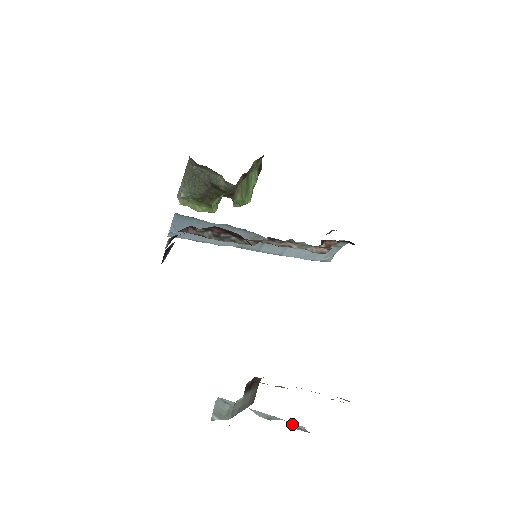
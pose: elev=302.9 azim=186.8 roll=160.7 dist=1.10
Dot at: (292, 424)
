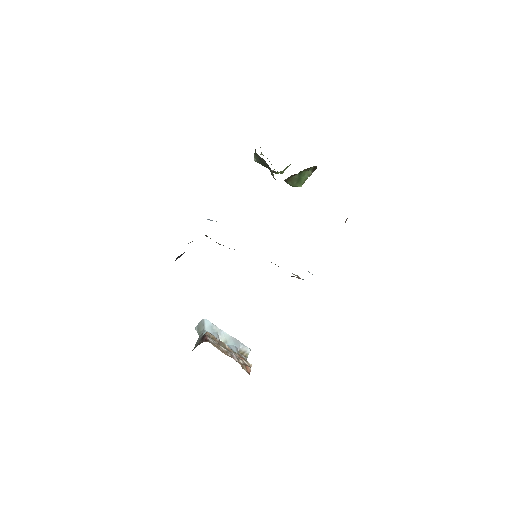
Dot at: (243, 347)
